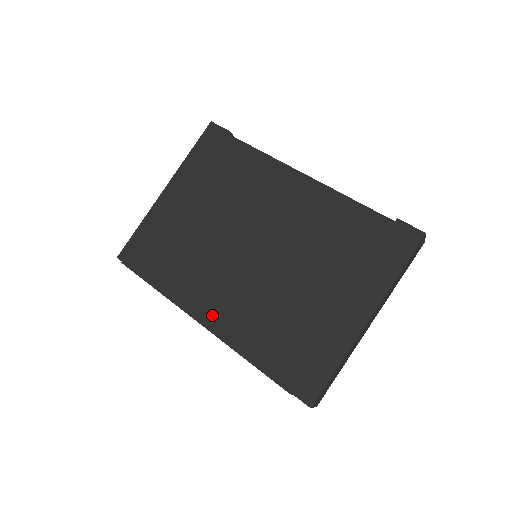
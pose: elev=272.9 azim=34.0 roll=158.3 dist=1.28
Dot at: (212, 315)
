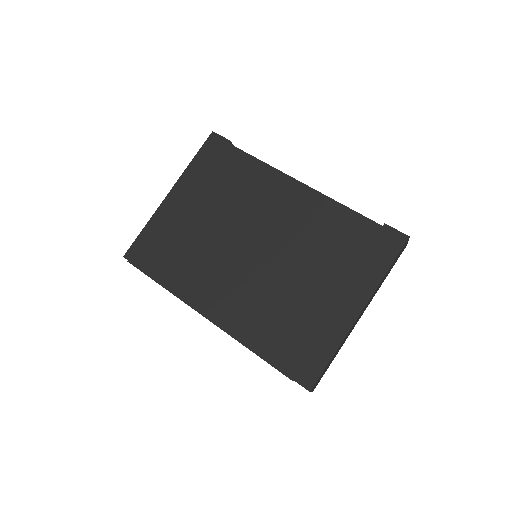
Dot at: (217, 310)
